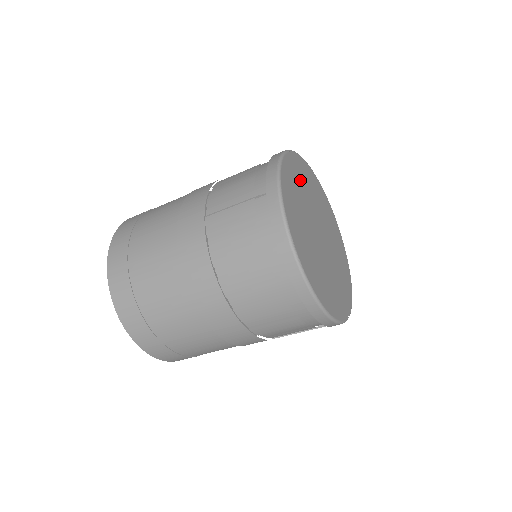
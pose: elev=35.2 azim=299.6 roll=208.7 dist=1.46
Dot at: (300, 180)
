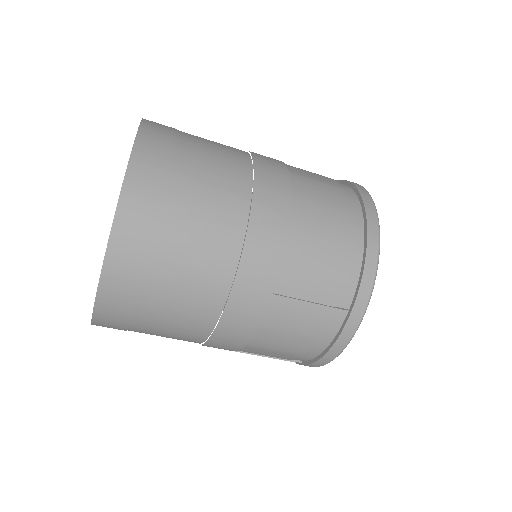
Dot at: occluded
